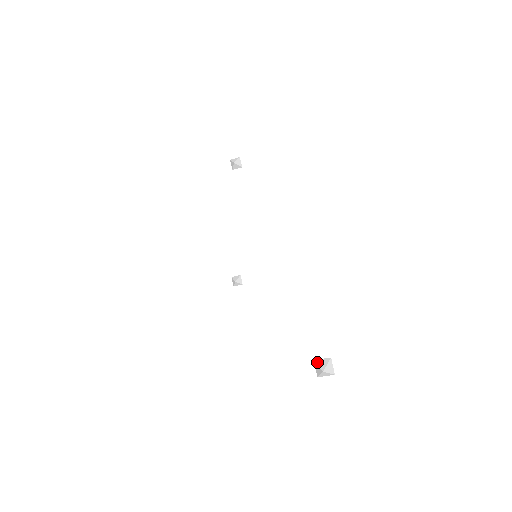
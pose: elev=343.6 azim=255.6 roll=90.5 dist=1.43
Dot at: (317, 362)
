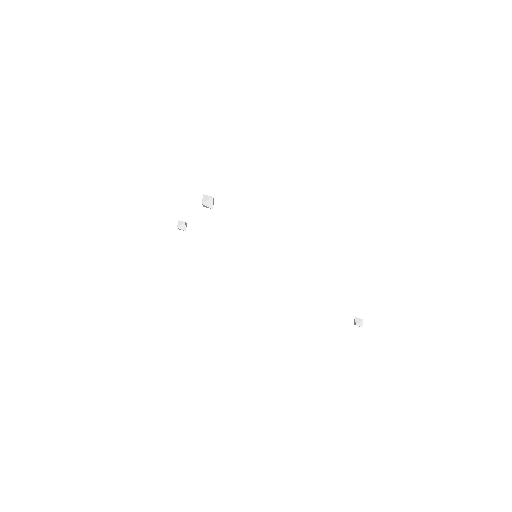
Dot at: (358, 325)
